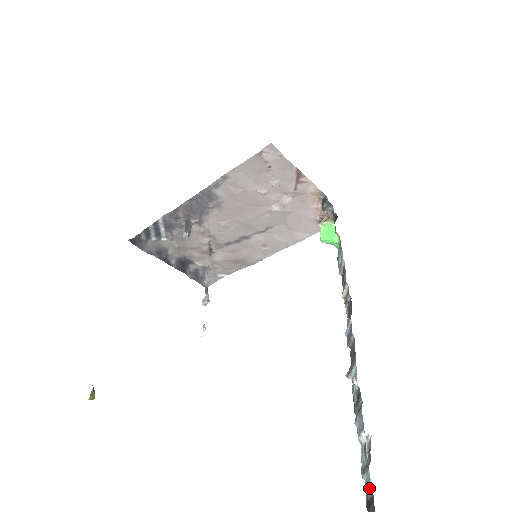
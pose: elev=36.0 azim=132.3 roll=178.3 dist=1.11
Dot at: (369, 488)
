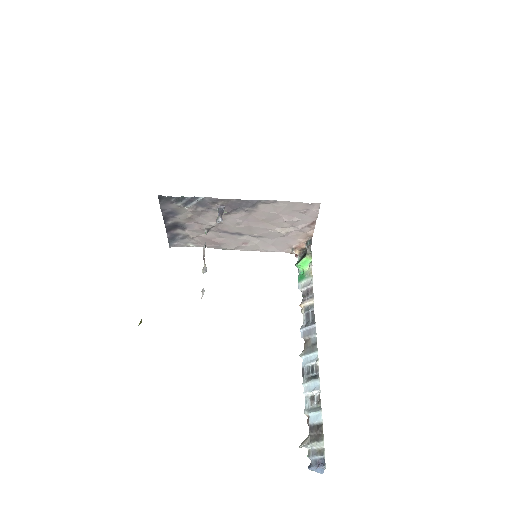
Dot at: (318, 420)
